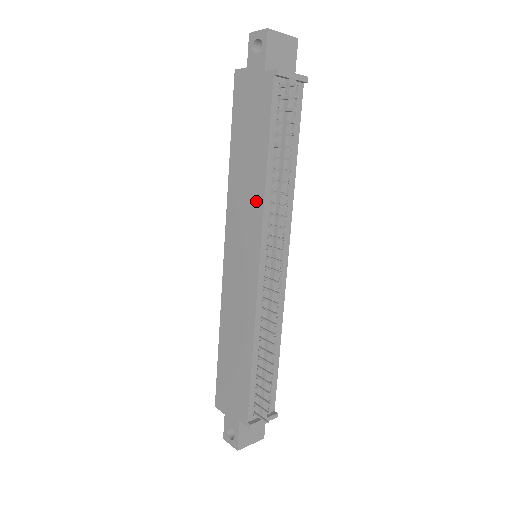
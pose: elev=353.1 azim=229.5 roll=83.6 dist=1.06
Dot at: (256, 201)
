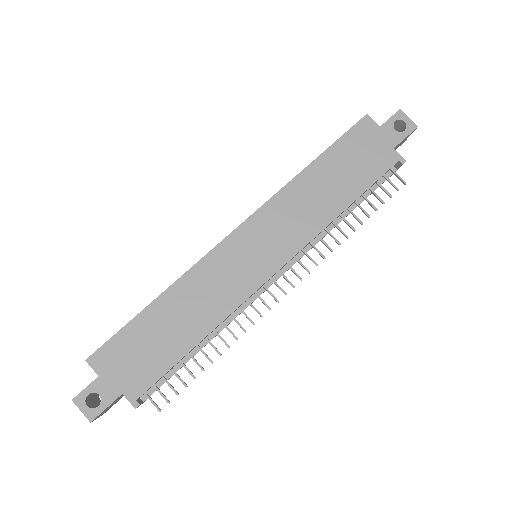
Dot at: (312, 225)
